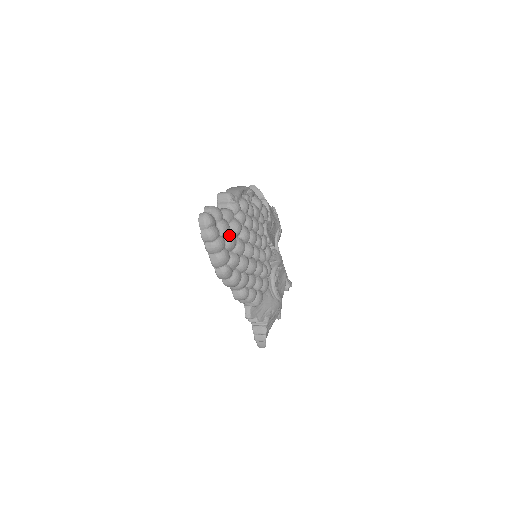
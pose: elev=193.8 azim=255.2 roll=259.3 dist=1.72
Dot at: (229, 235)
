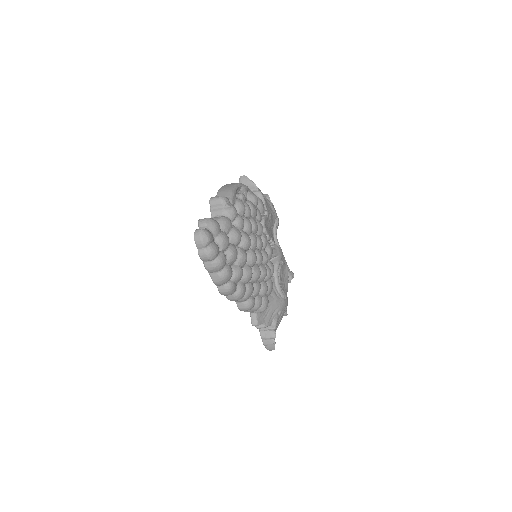
Dot at: (229, 248)
